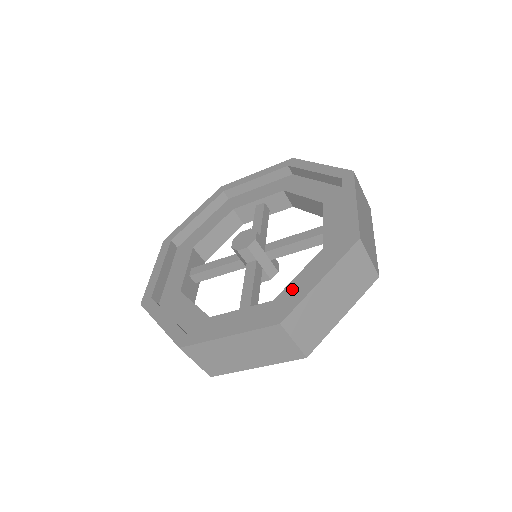
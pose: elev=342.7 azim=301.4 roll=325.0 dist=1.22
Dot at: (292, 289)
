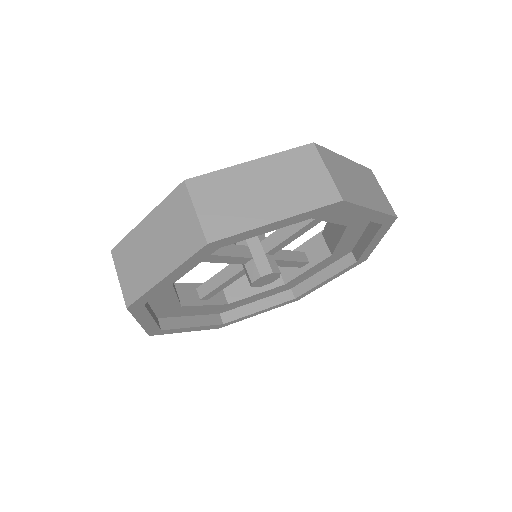
Dot at: occluded
